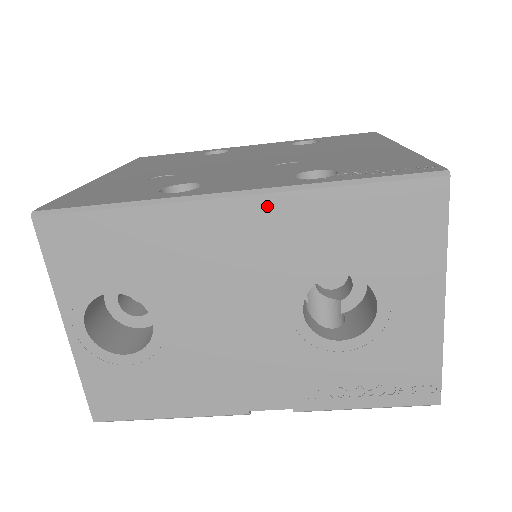
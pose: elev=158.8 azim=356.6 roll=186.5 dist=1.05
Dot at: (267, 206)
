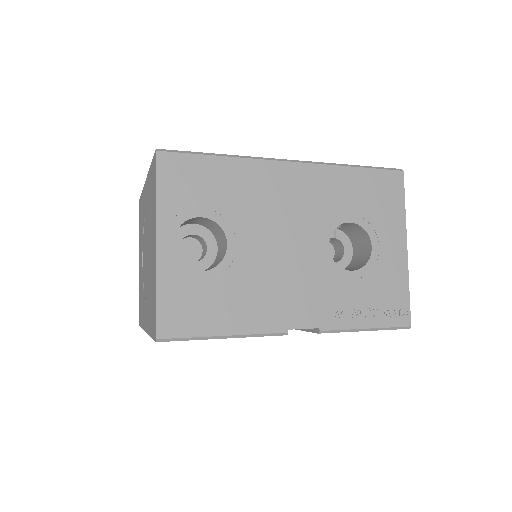
Dot at: (312, 171)
